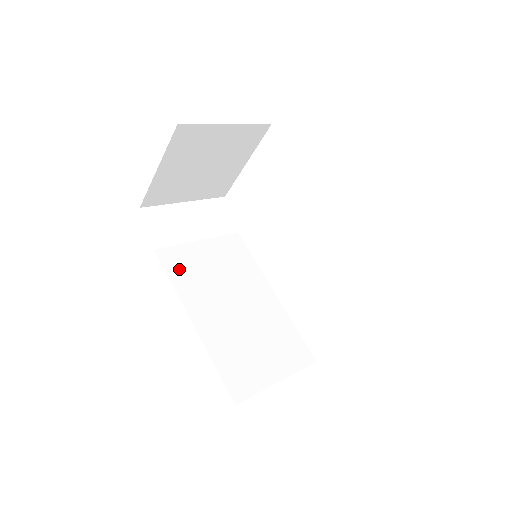
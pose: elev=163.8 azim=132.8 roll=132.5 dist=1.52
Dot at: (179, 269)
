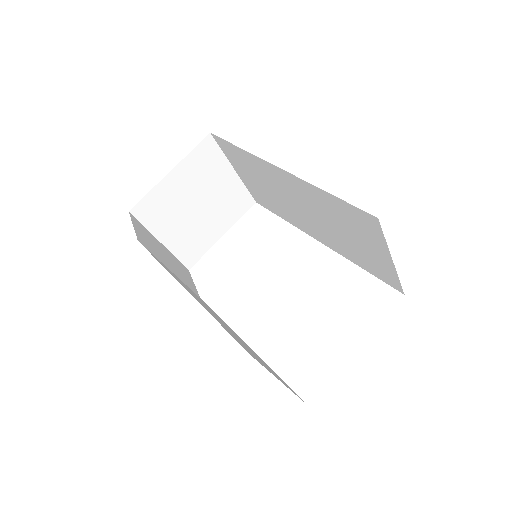
Dot at: (162, 264)
